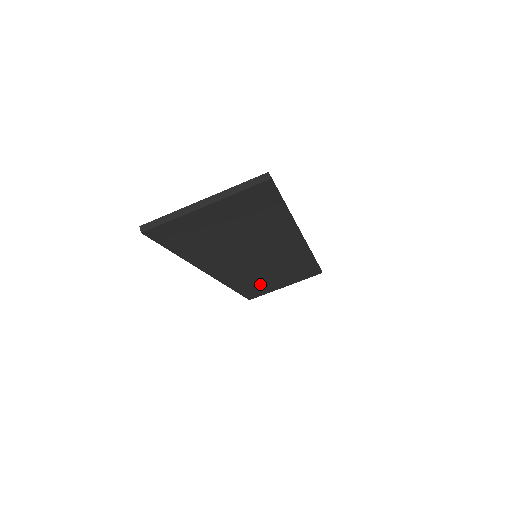
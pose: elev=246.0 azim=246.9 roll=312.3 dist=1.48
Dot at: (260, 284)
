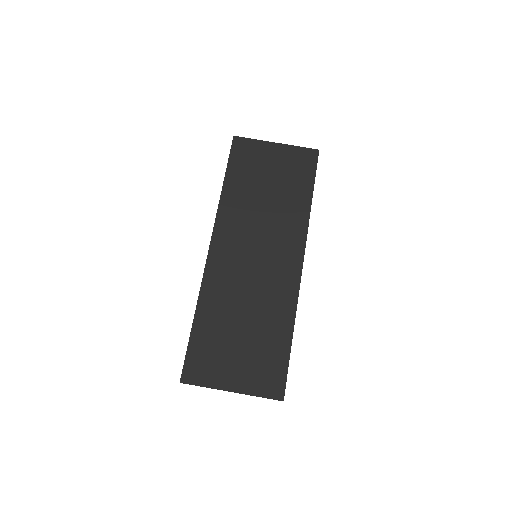
Dot at: (220, 336)
